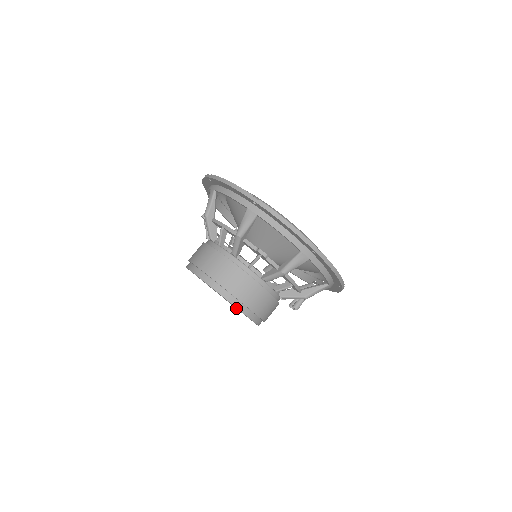
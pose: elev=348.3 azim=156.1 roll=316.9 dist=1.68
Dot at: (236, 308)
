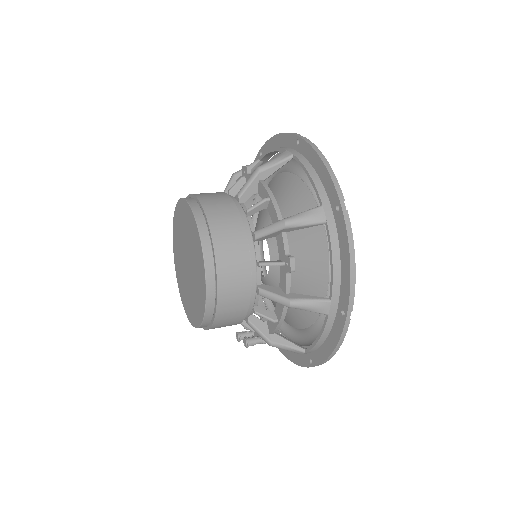
Dot at: (183, 286)
